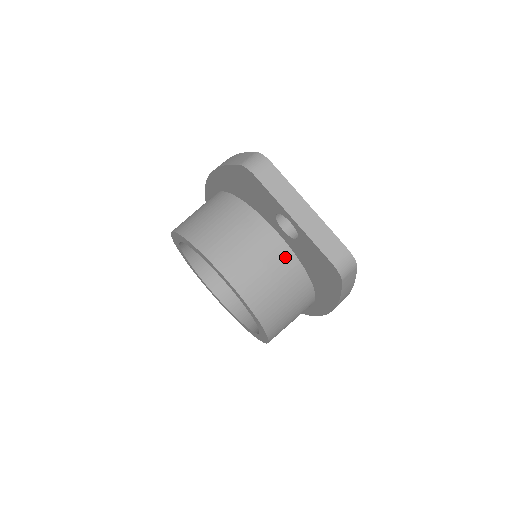
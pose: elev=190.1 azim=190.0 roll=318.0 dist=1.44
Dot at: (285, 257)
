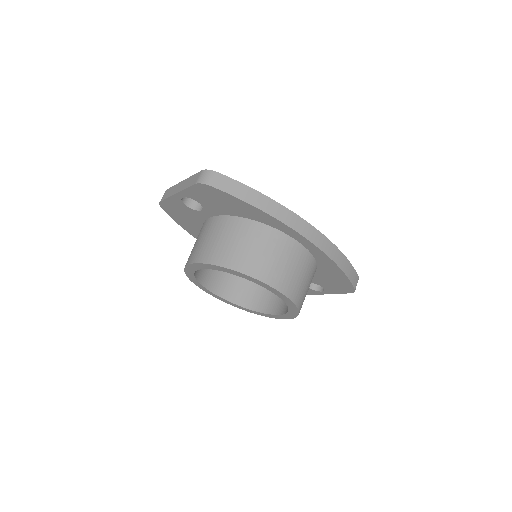
Dot at: (218, 222)
